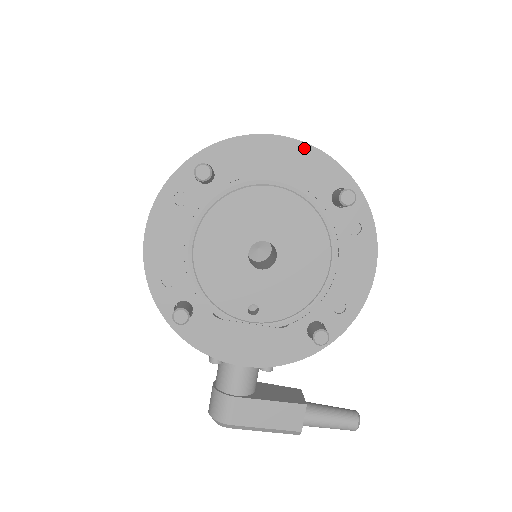
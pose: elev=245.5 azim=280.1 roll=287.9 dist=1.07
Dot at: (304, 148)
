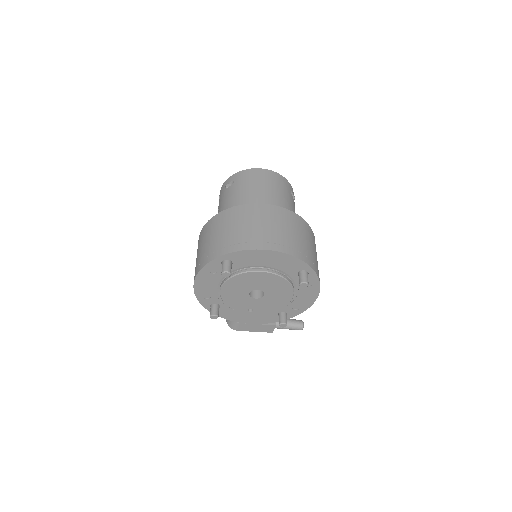
Dot at: (284, 255)
